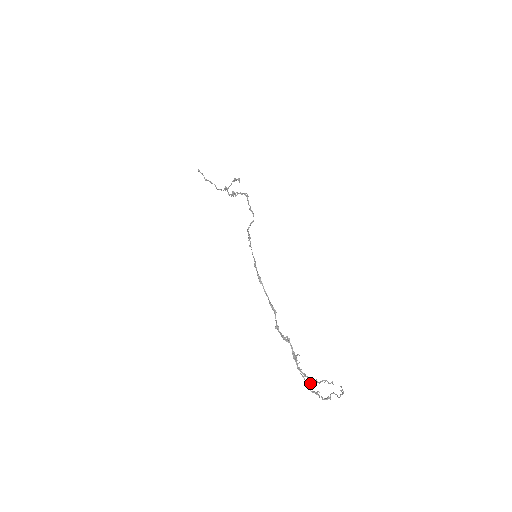
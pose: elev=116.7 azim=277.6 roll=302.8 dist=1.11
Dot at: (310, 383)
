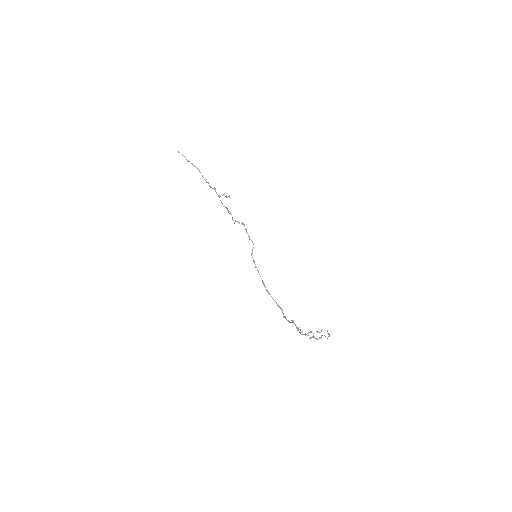
Dot at: occluded
